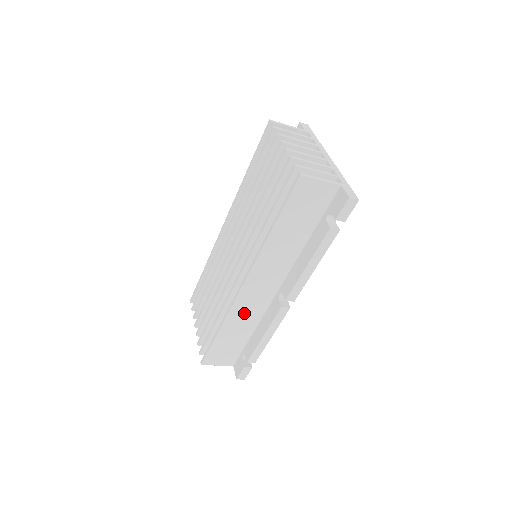
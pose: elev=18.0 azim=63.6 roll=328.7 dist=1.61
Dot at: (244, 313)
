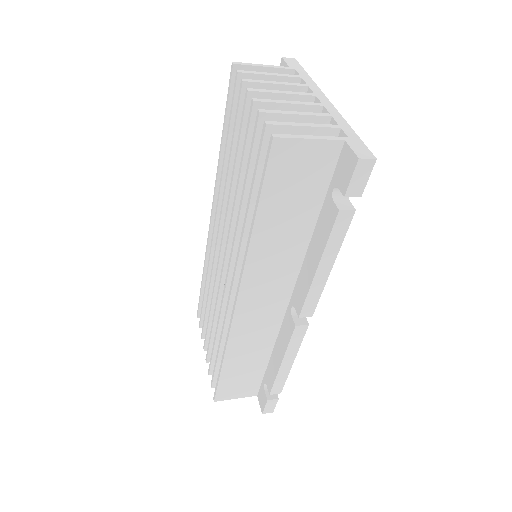
Dot at: (250, 337)
